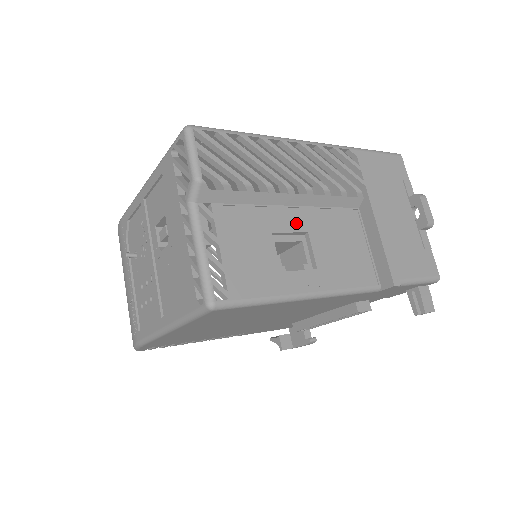
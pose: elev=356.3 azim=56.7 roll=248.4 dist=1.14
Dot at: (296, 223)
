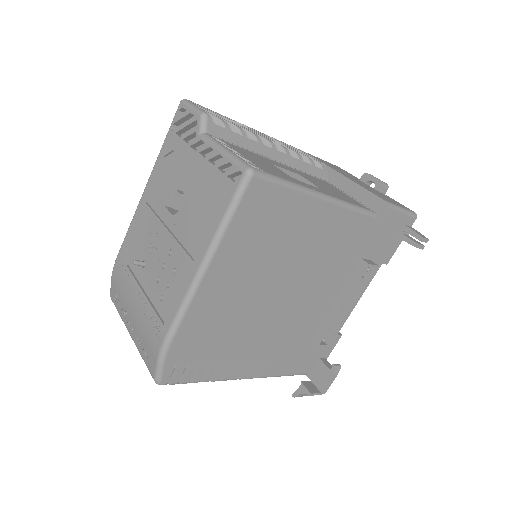
Dot at: (287, 168)
